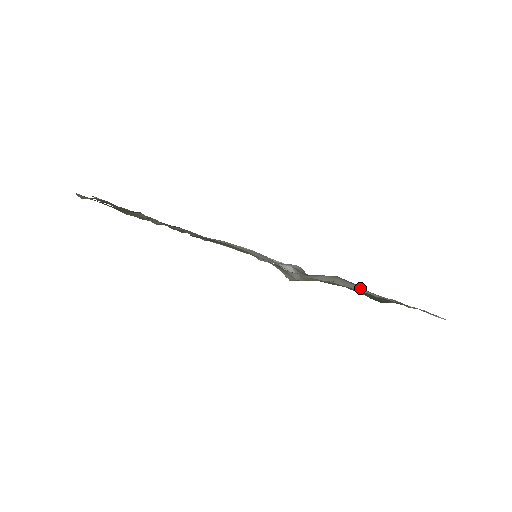
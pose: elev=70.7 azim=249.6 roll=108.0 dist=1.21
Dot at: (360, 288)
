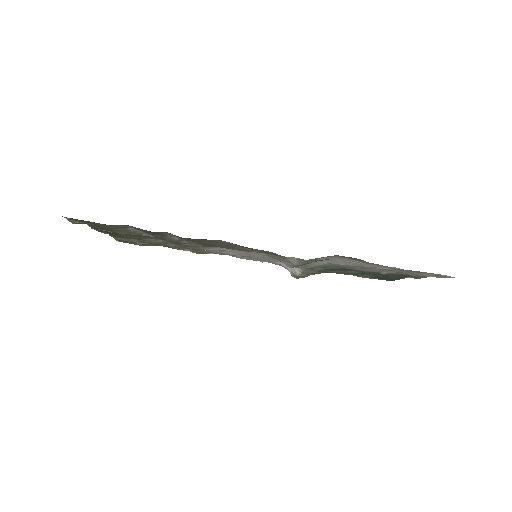
Dot at: (361, 262)
